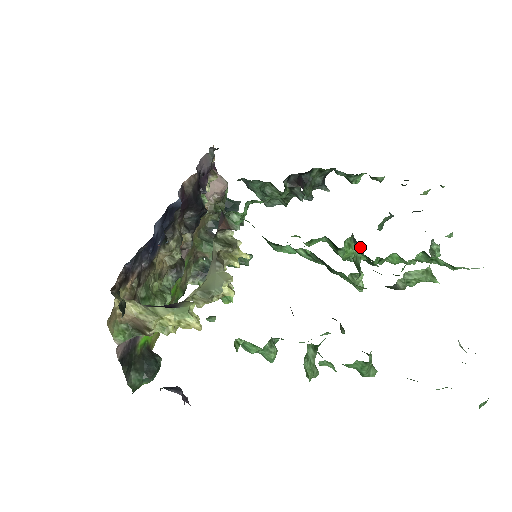
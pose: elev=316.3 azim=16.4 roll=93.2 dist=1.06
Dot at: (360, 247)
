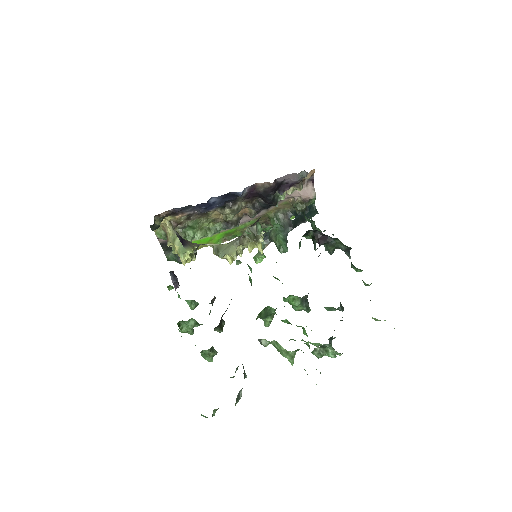
Dot at: (305, 307)
